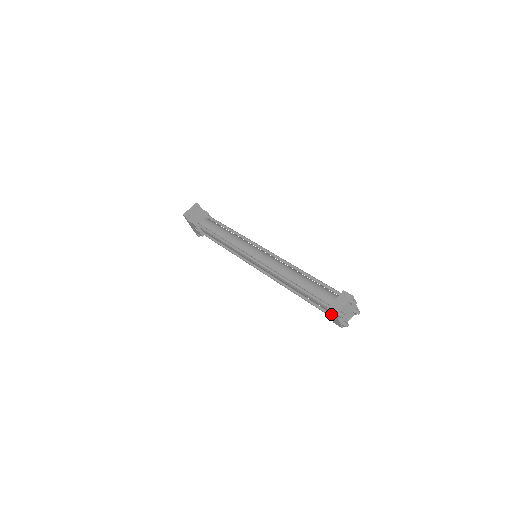
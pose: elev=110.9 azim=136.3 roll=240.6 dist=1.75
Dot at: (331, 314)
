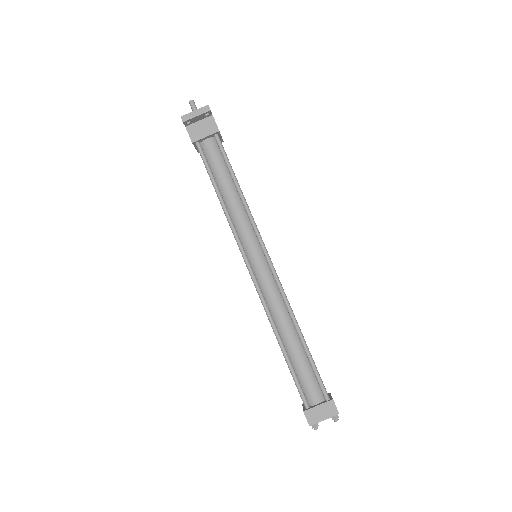
Dot at: occluded
